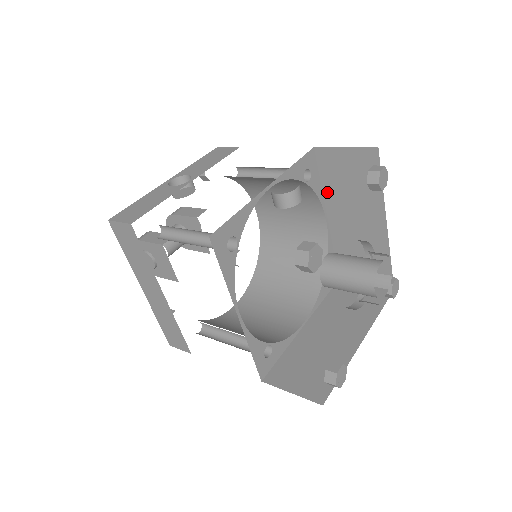
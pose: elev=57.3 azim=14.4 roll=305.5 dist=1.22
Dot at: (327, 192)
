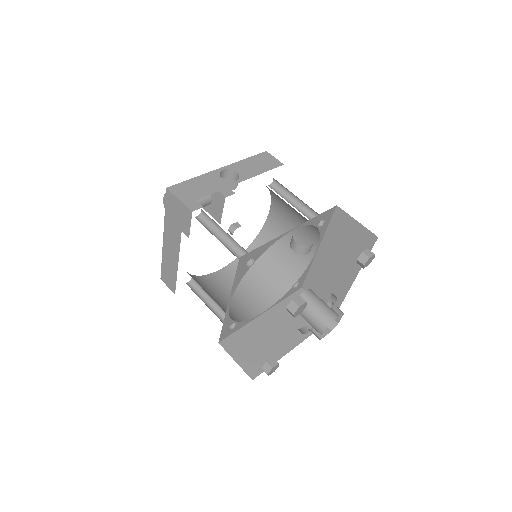
Dot at: (328, 236)
